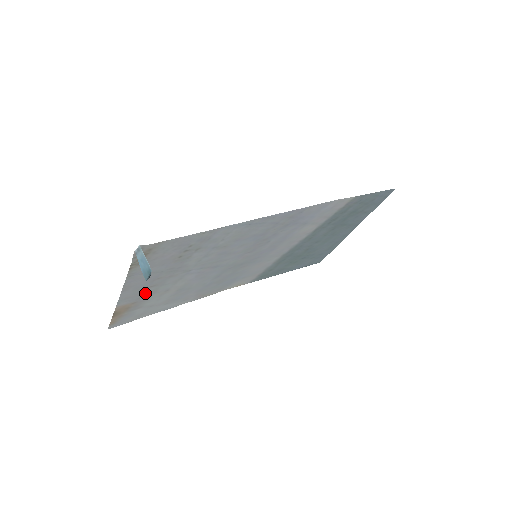
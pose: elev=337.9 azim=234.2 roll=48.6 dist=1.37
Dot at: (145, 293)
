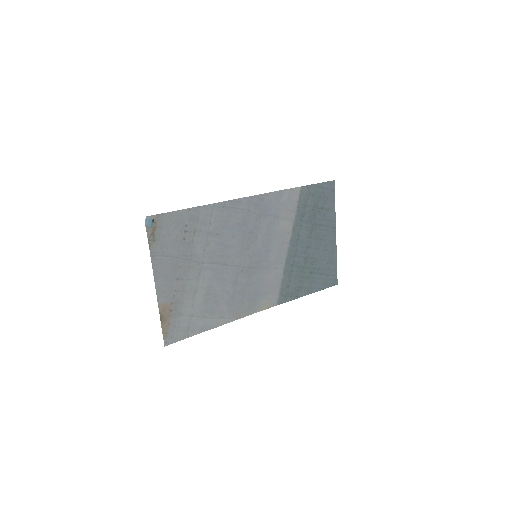
Dot at: (176, 289)
